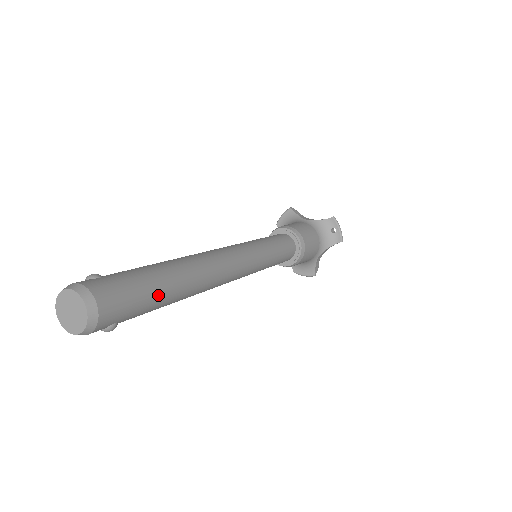
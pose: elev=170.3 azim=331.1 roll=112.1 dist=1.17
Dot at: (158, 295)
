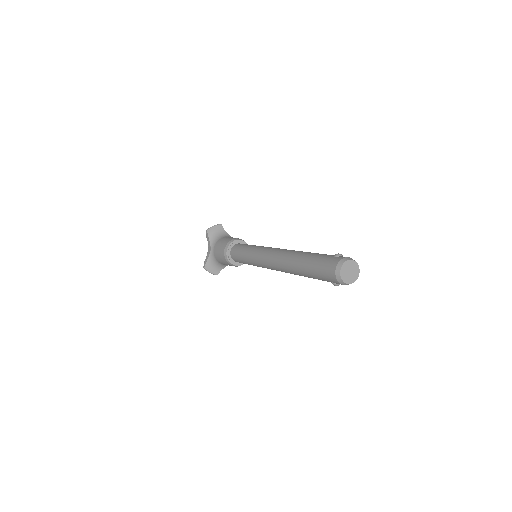
Dot at: occluded
